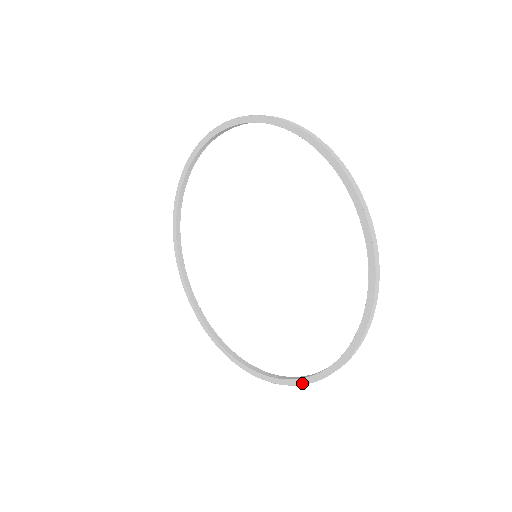
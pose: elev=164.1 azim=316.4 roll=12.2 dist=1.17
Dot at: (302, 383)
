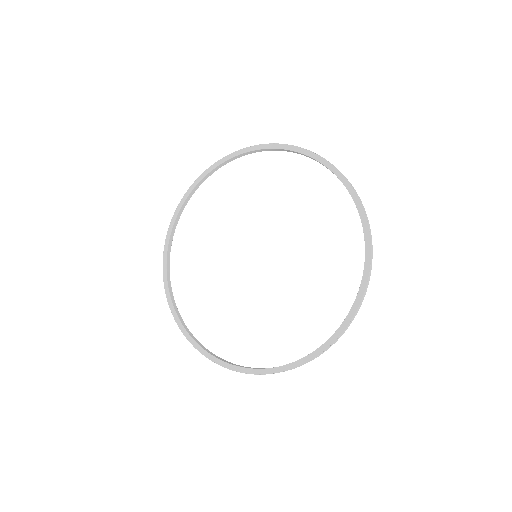
Dot at: (339, 334)
